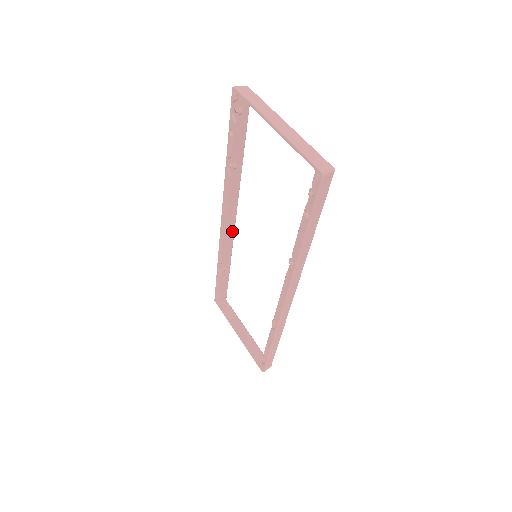
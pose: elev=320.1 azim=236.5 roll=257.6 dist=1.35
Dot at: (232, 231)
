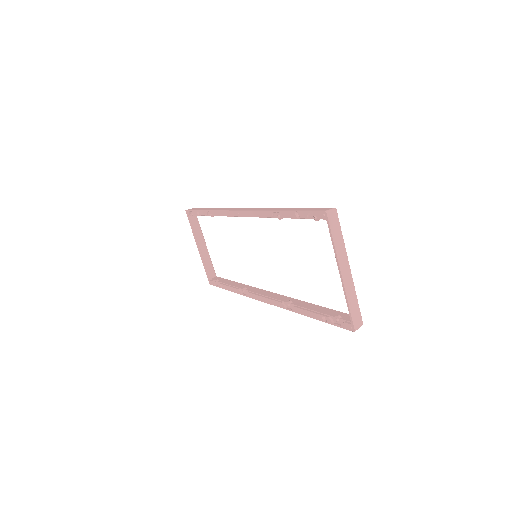
Dot at: occluded
